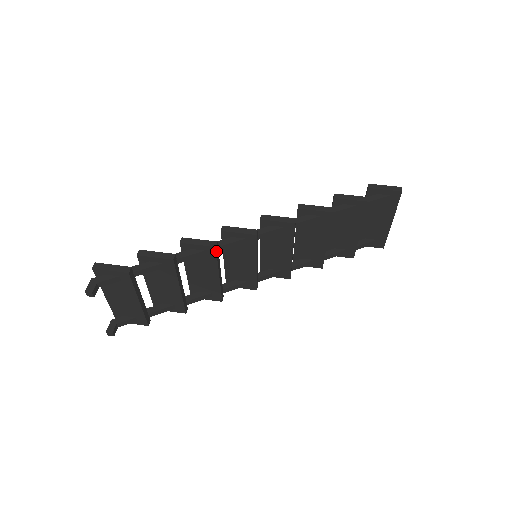
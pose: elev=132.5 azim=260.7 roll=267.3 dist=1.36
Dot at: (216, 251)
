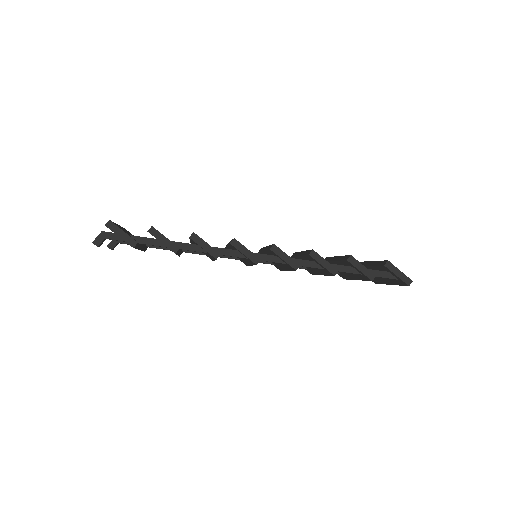
Dot at: (216, 259)
